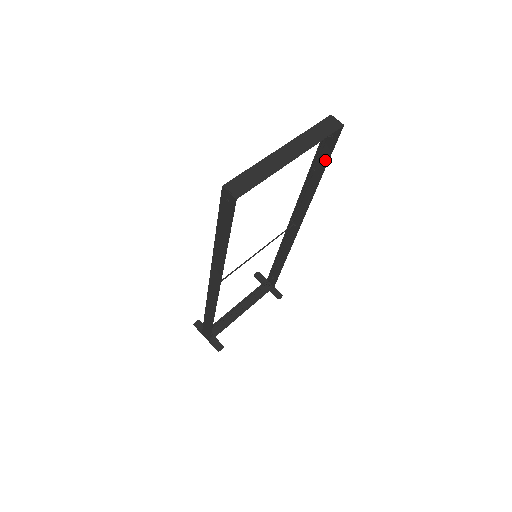
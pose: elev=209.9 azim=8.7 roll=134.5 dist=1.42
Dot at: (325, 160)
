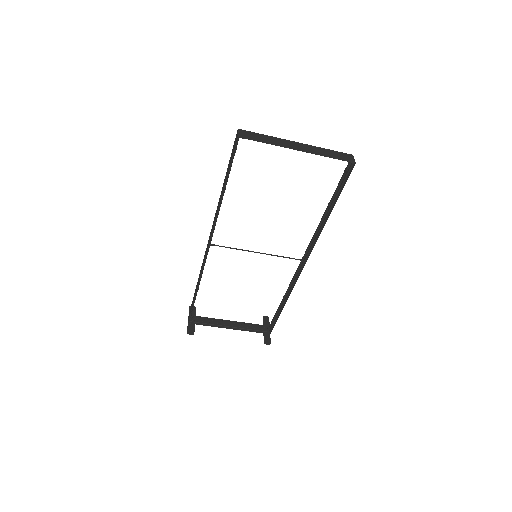
Dot at: (337, 195)
